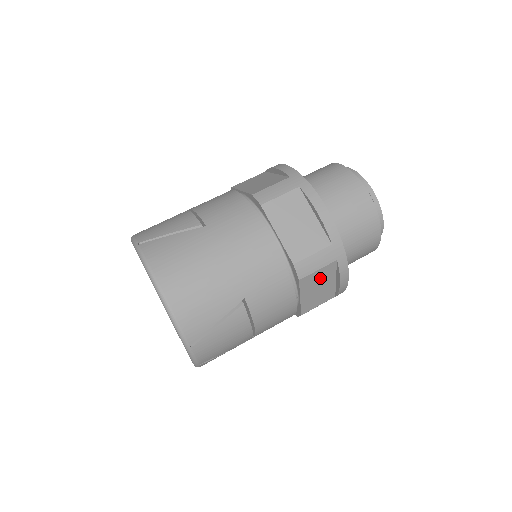
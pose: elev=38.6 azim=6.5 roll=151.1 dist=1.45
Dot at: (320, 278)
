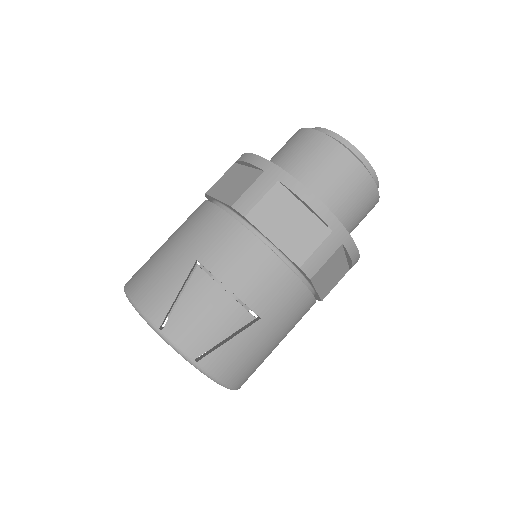
Dot at: (276, 209)
